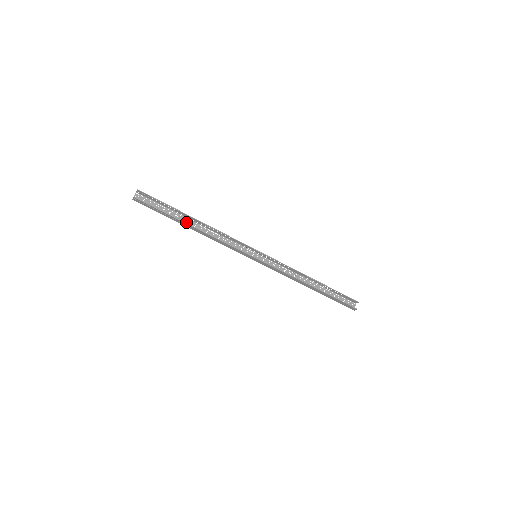
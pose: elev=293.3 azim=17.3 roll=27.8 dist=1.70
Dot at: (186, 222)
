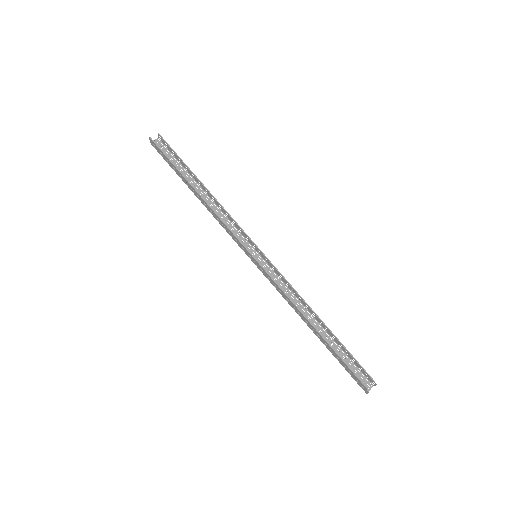
Dot at: (194, 186)
